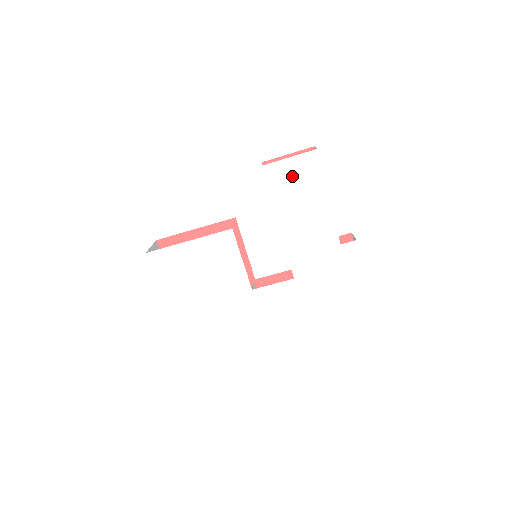
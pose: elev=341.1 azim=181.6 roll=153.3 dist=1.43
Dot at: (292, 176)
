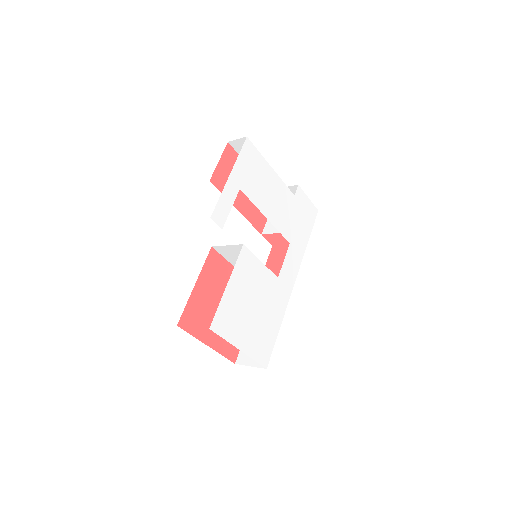
Dot at: (247, 169)
